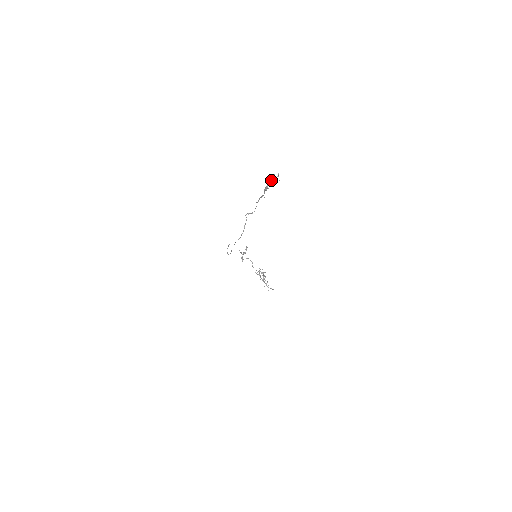
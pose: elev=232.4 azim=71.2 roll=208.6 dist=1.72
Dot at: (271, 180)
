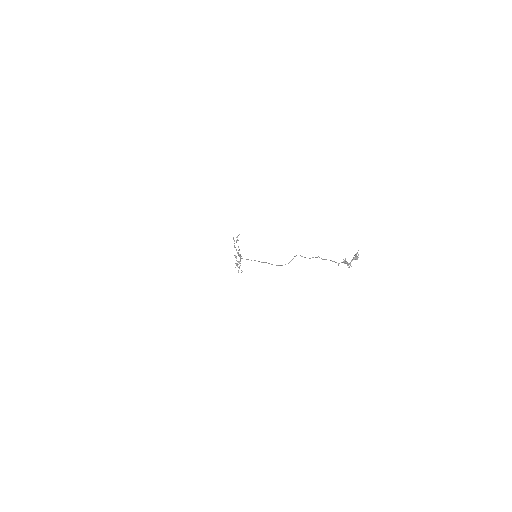
Dot at: (355, 259)
